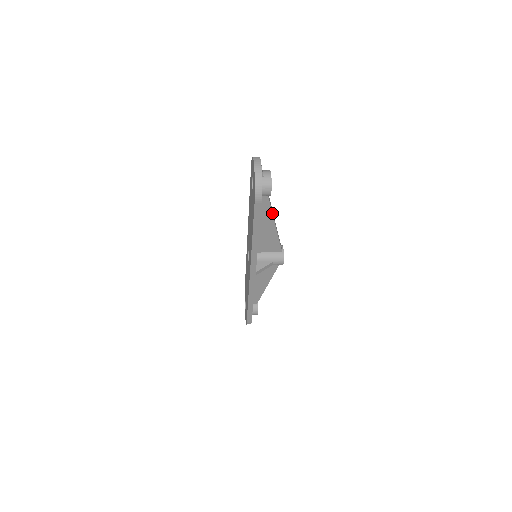
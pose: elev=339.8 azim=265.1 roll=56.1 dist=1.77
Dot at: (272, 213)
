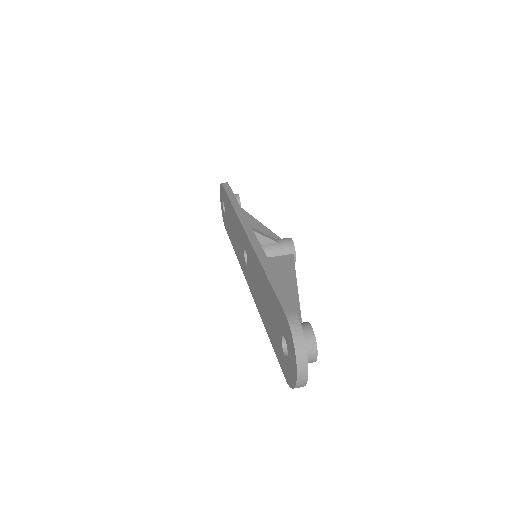
Dot at: occluded
